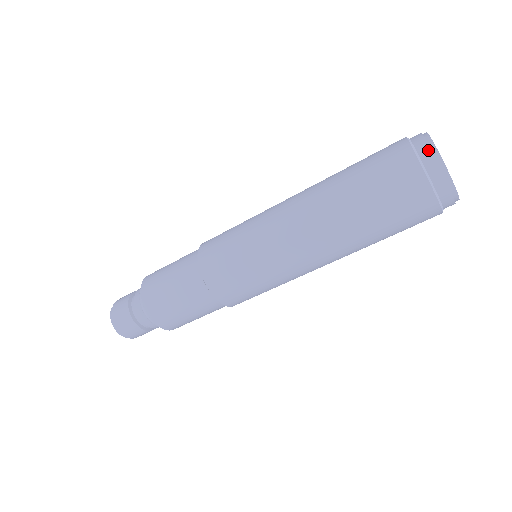
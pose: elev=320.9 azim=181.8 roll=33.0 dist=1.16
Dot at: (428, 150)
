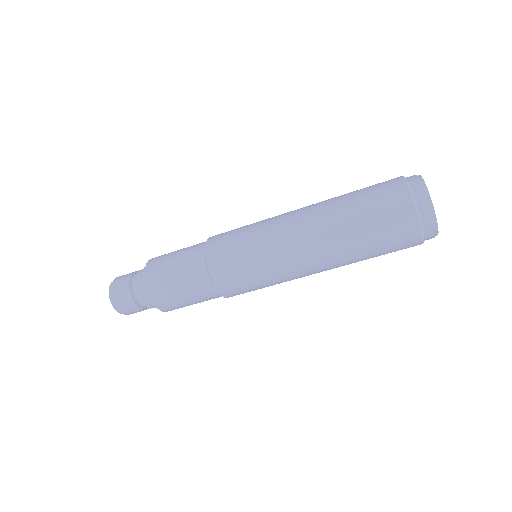
Dot at: (422, 194)
